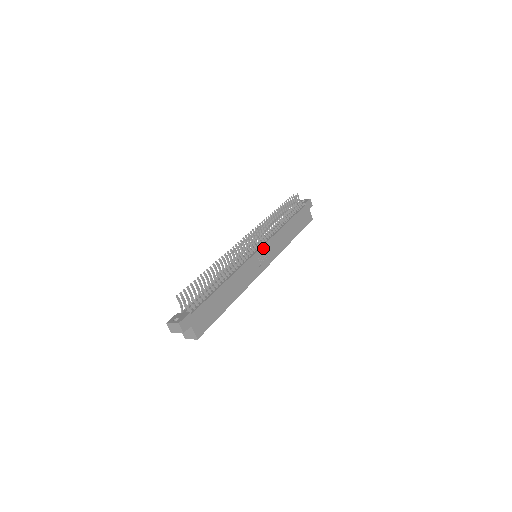
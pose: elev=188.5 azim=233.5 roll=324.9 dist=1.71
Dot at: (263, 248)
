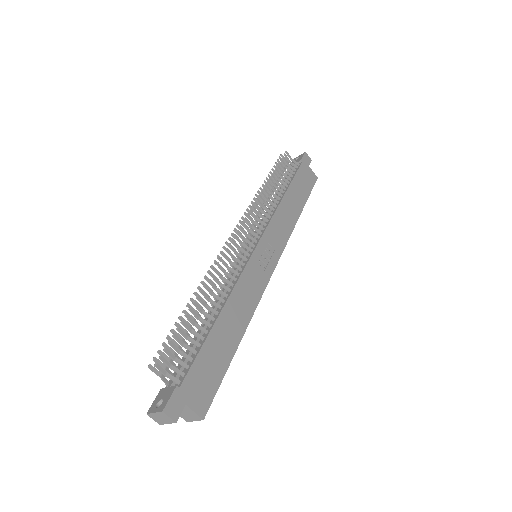
Dot at: (262, 242)
